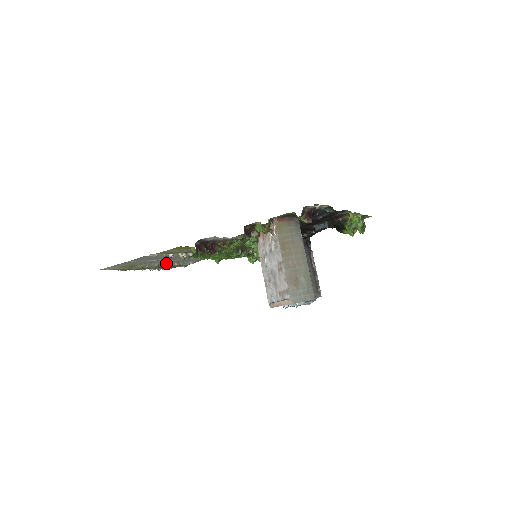
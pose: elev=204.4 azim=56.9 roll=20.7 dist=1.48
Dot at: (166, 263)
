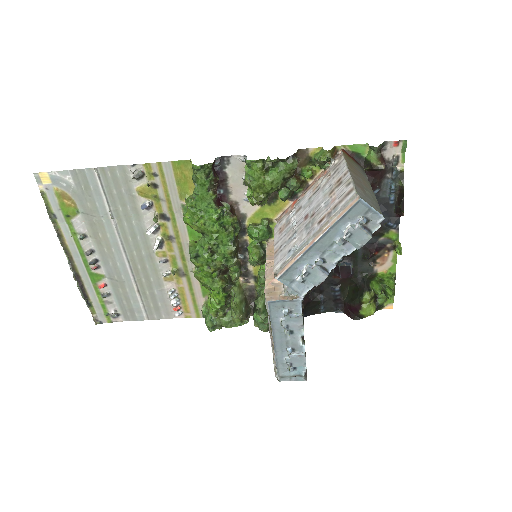
Dot at: (98, 265)
